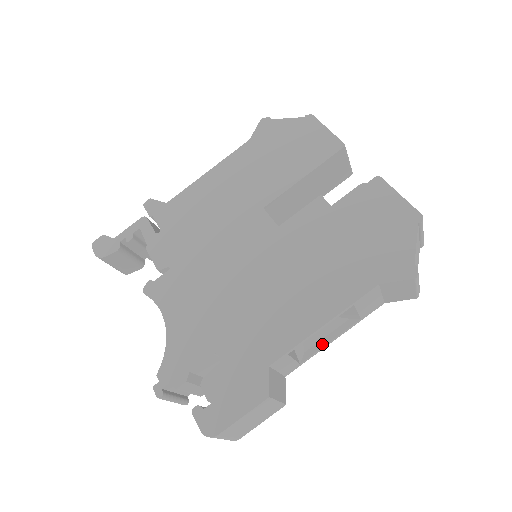
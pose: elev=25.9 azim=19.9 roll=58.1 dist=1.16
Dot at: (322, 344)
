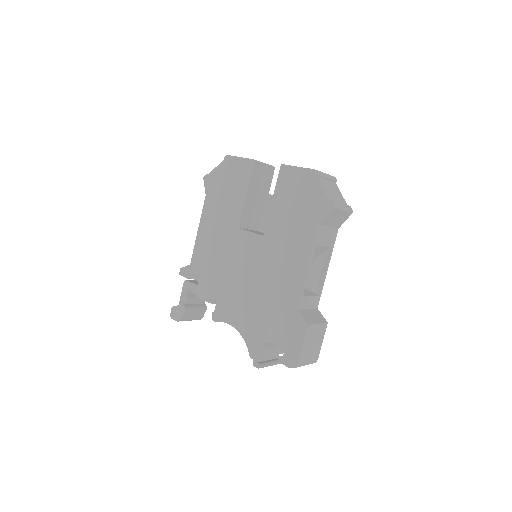
Dot at: (322, 276)
